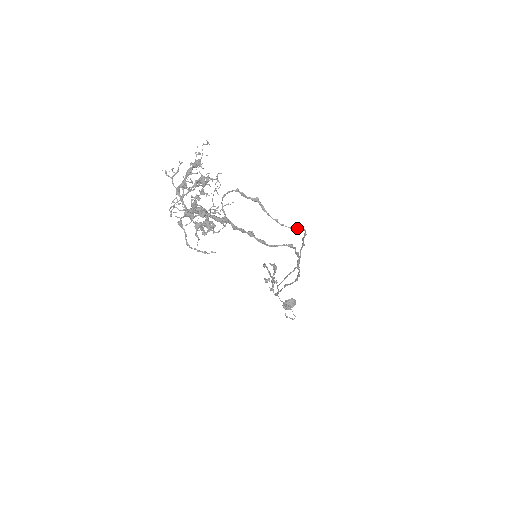
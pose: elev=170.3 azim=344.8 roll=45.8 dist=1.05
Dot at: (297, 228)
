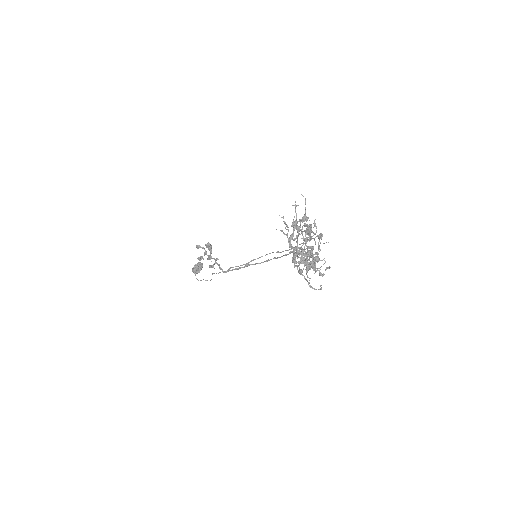
Dot at: occluded
